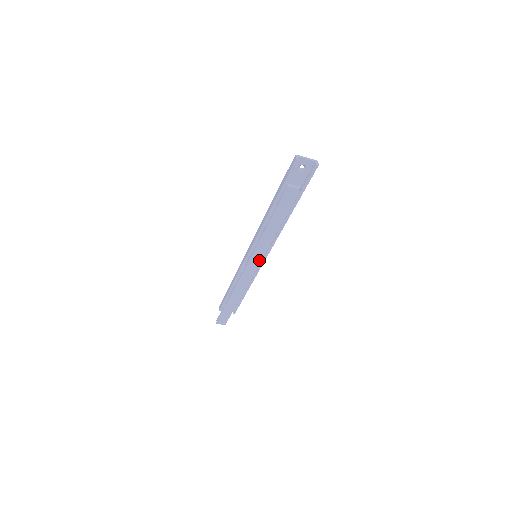
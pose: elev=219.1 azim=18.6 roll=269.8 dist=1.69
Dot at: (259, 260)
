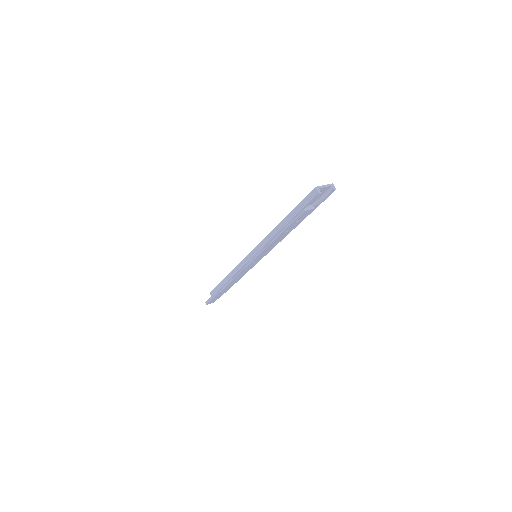
Dot at: (260, 258)
